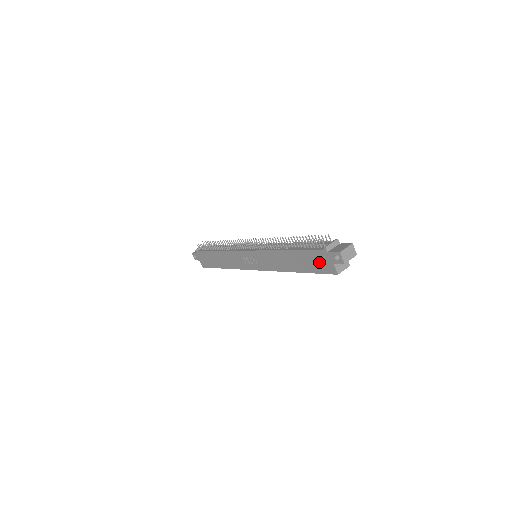
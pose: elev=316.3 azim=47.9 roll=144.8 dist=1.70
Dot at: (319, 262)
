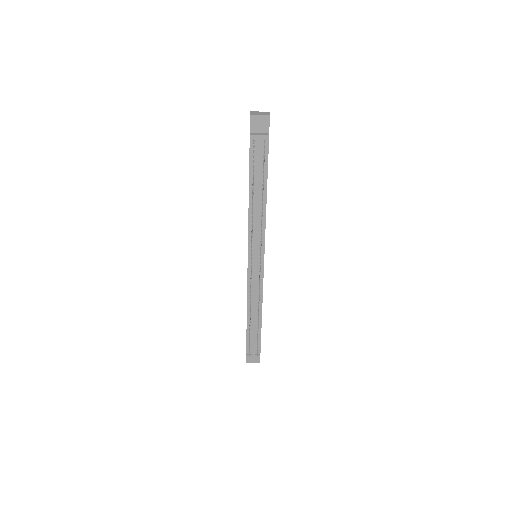
Dot at: occluded
